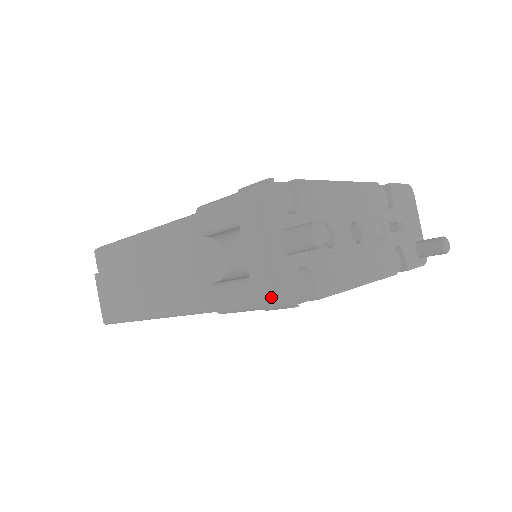
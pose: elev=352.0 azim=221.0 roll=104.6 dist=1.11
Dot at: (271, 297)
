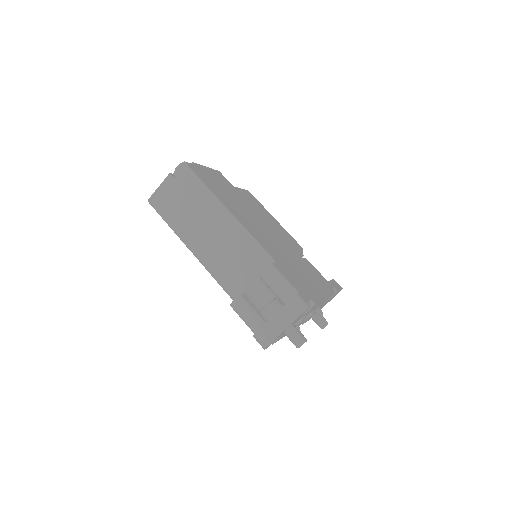
Dot at: (263, 342)
